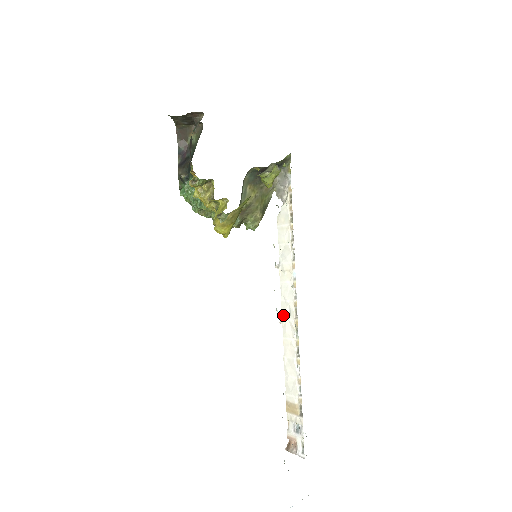
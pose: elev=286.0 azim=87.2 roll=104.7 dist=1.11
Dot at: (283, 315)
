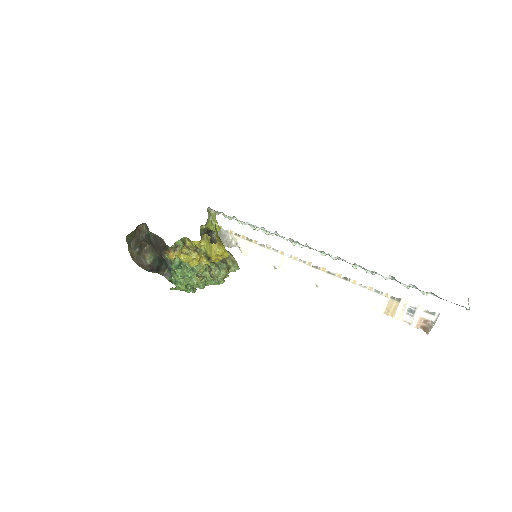
Dot at: (313, 282)
